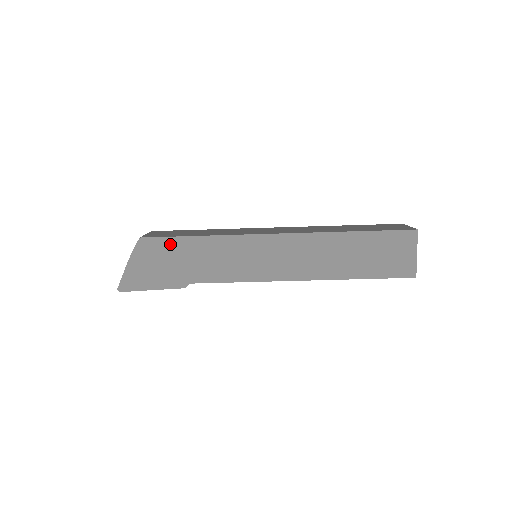
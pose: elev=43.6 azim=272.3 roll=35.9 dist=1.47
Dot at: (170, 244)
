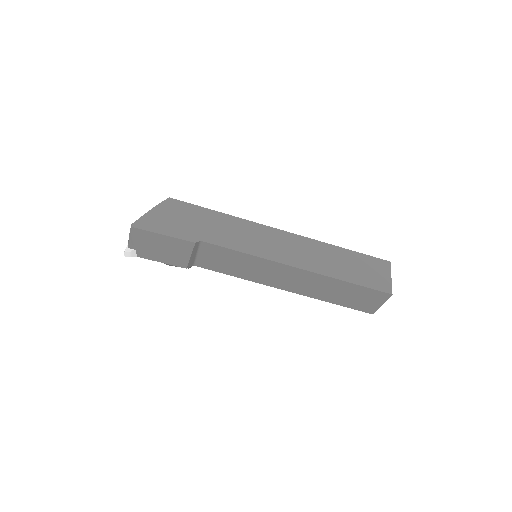
Dot at: (194, 209)
